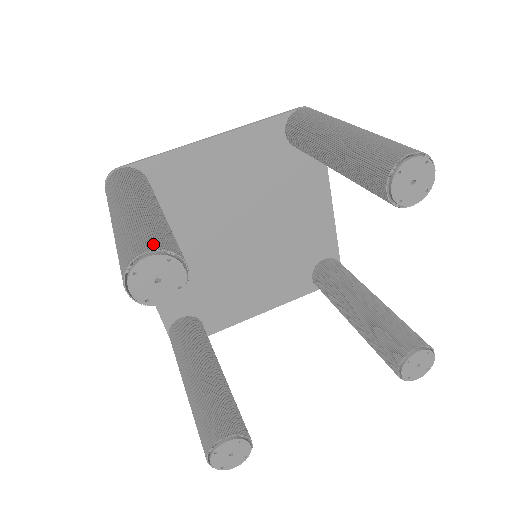
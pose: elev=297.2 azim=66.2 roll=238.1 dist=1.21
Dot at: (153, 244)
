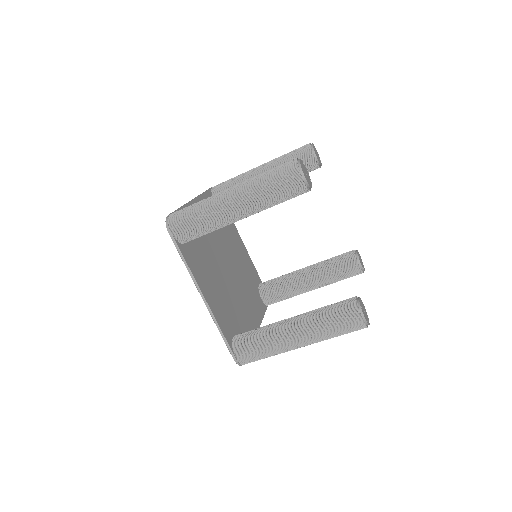
Dot at: occluded
